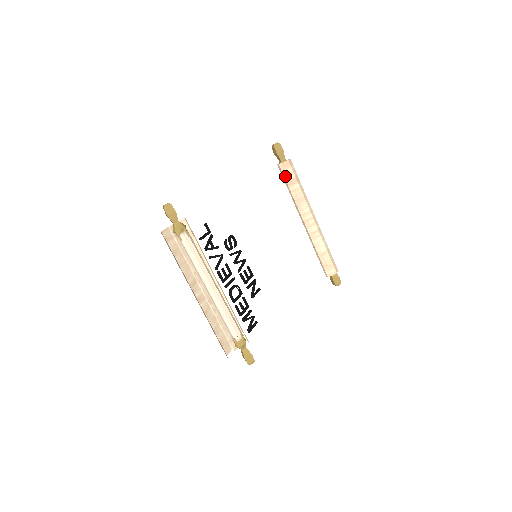
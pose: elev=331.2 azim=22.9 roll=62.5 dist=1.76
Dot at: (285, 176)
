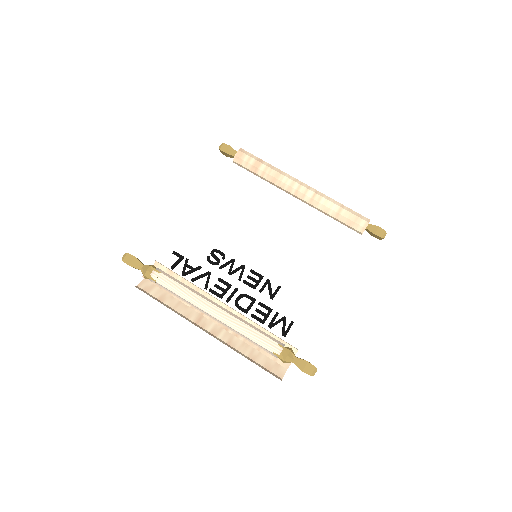
Dot at: (246, 167)
